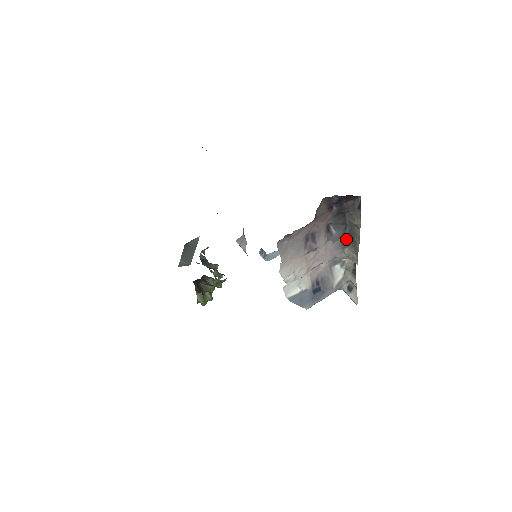
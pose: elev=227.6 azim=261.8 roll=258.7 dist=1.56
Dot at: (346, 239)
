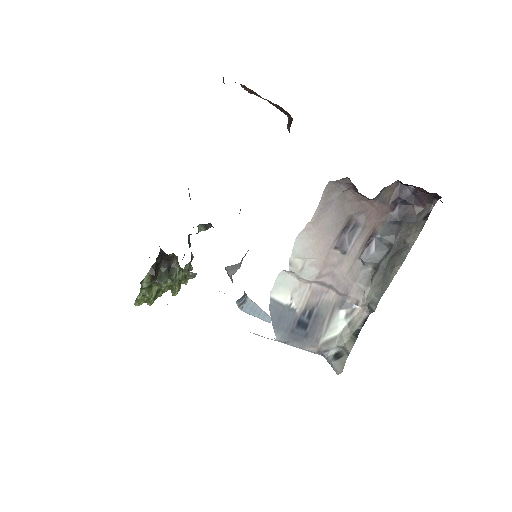
Dot at: (378, 271)
